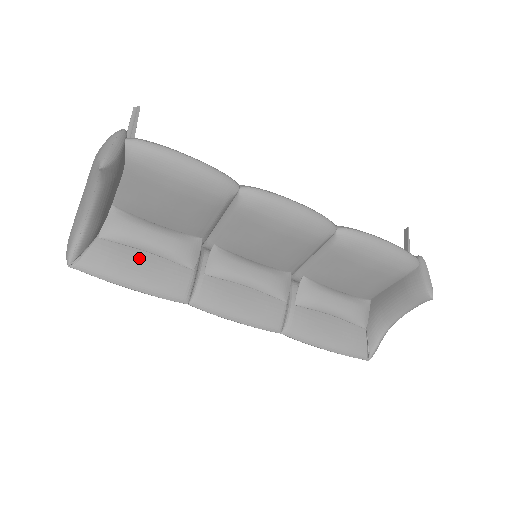
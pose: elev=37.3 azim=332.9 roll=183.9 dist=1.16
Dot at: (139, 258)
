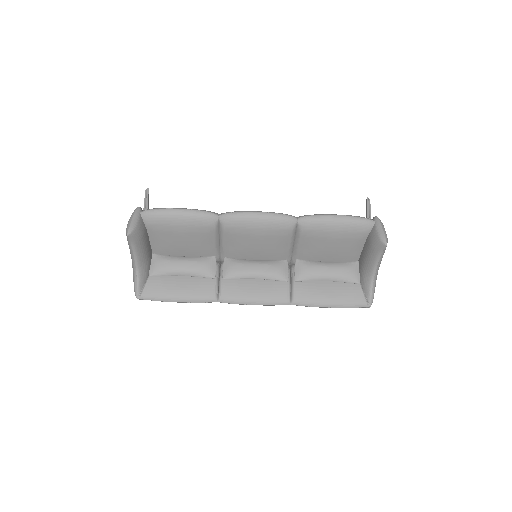
Dot at: (177, 281)
